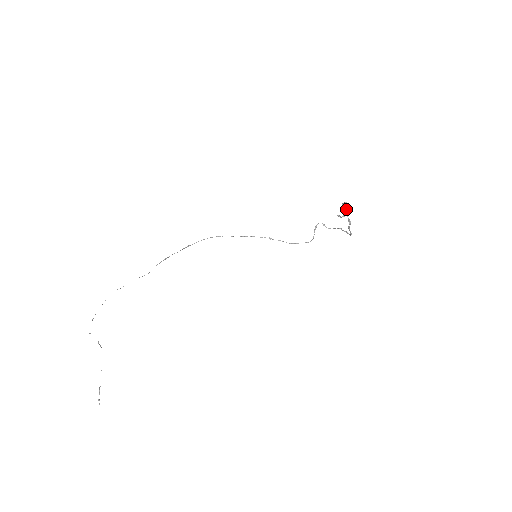
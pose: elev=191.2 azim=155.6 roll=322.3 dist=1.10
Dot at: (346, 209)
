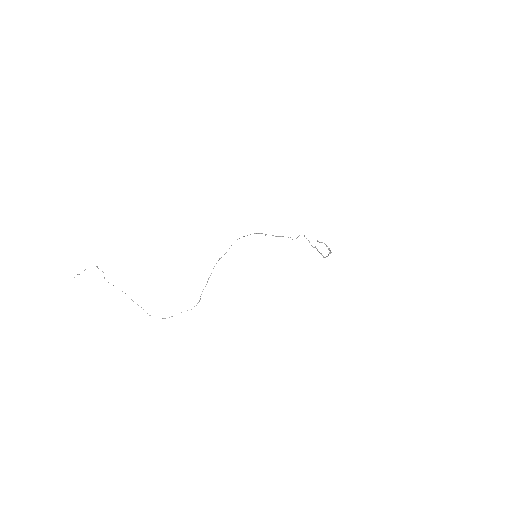
Dot at: (327, 246)
